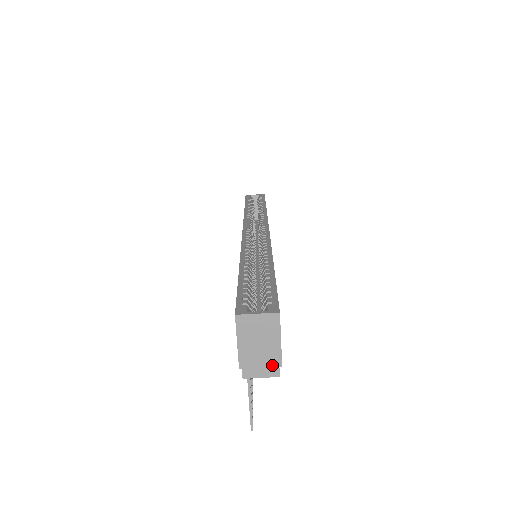
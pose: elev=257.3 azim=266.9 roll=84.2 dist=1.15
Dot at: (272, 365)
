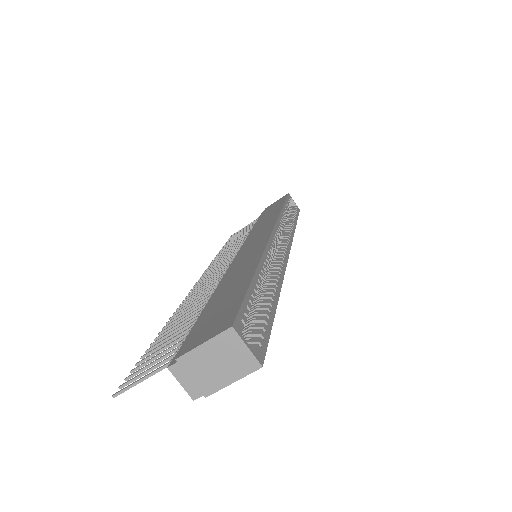
Dot at: (201, 388)
